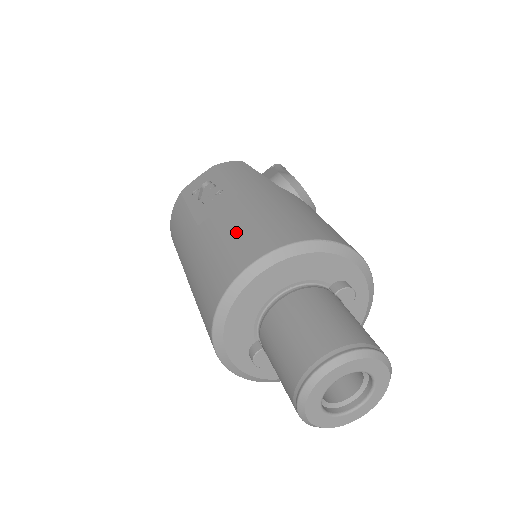
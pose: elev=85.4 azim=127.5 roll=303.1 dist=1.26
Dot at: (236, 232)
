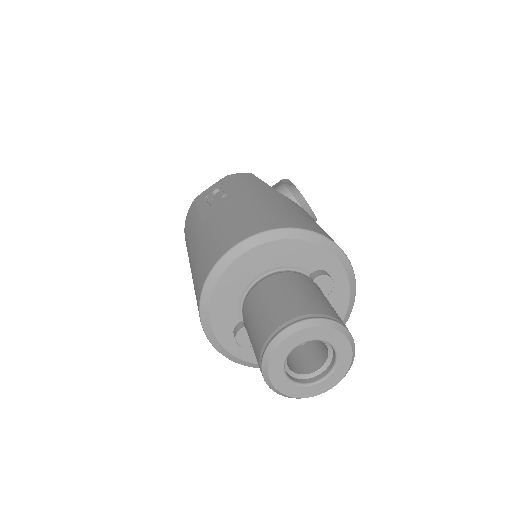
Dot at: (229, 223)
